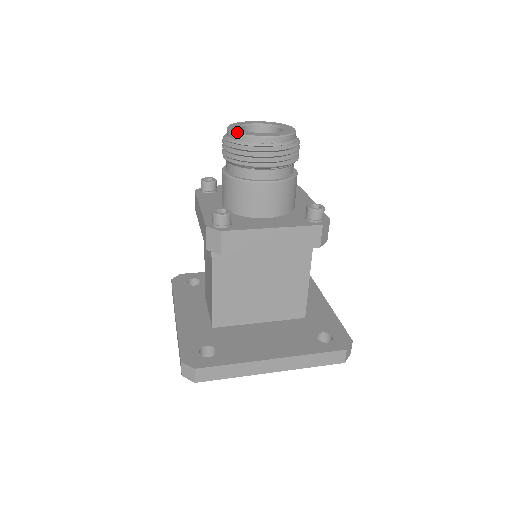
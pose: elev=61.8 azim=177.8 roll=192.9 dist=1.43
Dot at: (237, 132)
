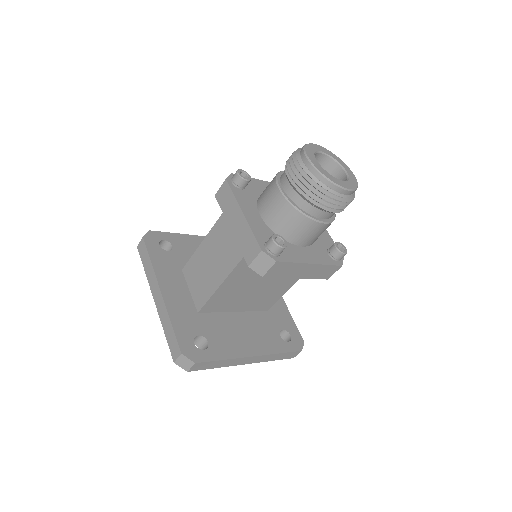
Dot at: (322, 172)
